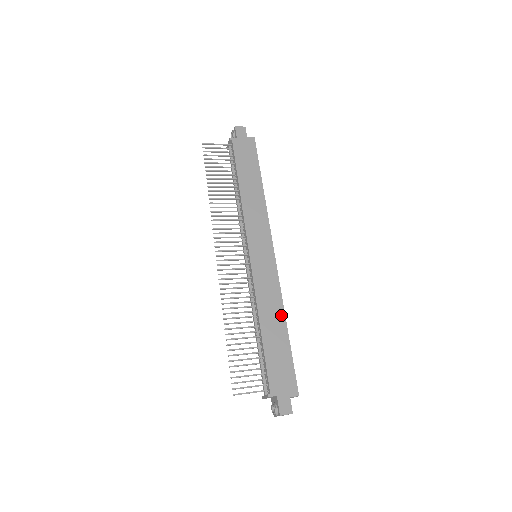
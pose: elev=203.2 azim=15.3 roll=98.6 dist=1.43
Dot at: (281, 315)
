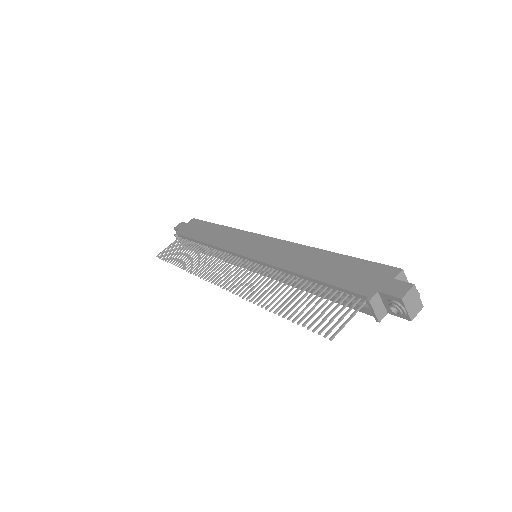
Dot at: (313, 252)
